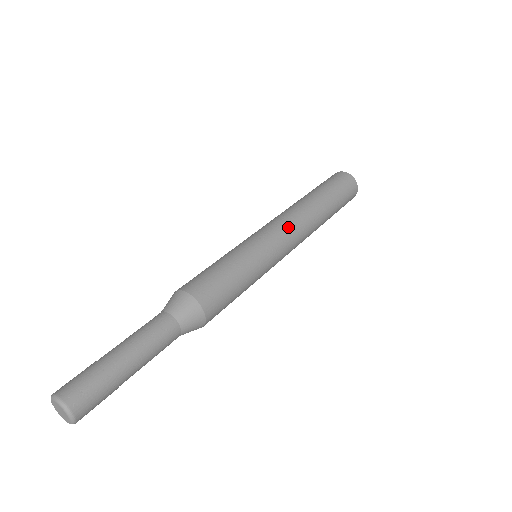
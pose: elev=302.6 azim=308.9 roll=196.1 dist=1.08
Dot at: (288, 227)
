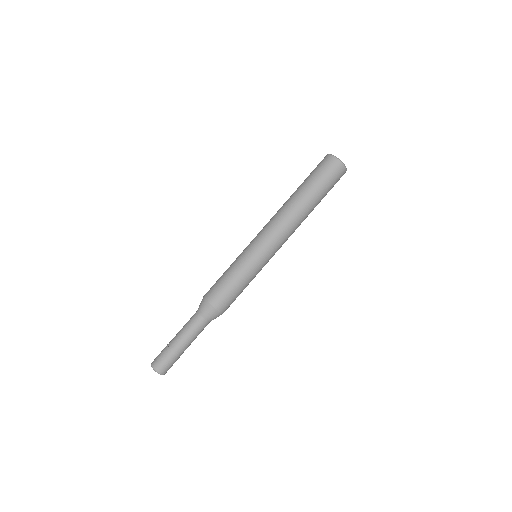
Dot at: (278, 237)
